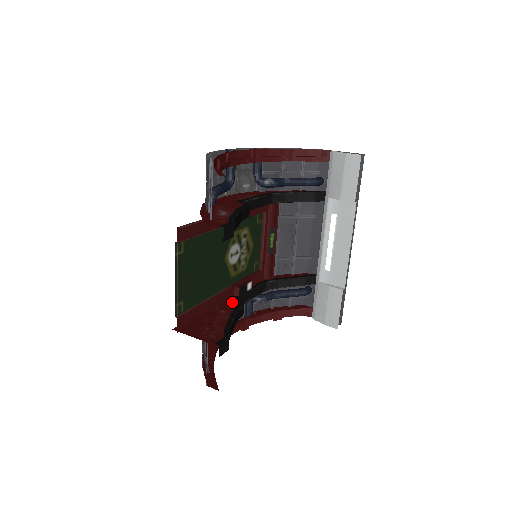
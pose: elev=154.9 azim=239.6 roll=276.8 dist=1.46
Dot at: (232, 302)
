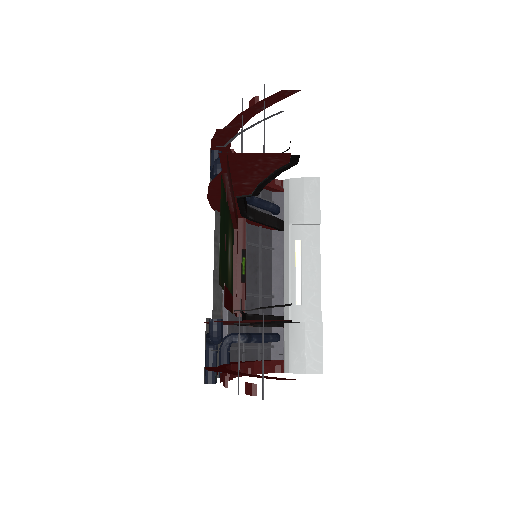
Dot at: occluded
